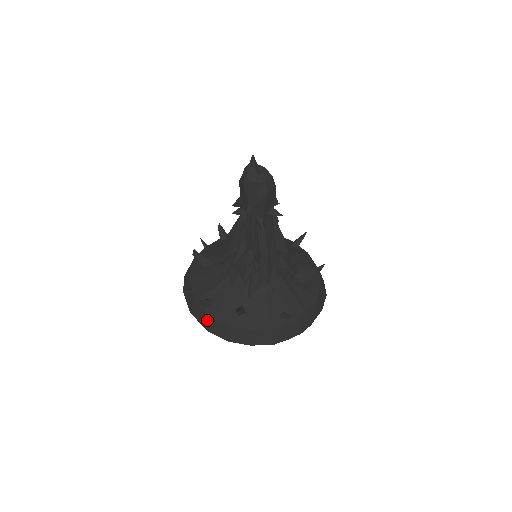
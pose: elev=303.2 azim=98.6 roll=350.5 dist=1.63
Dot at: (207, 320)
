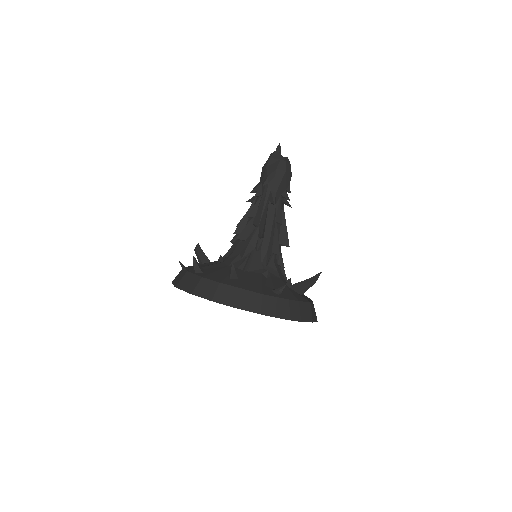
Dot at: (194, 283)
